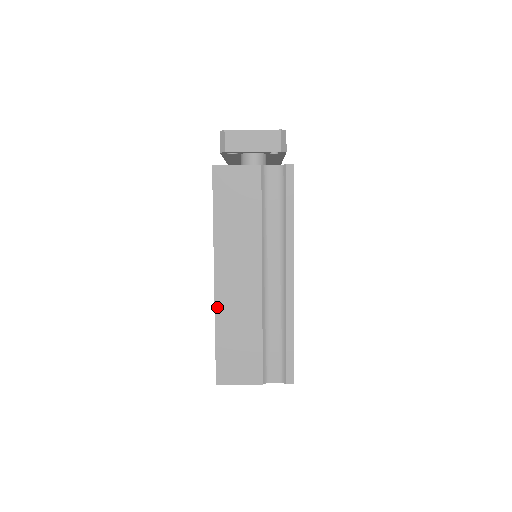
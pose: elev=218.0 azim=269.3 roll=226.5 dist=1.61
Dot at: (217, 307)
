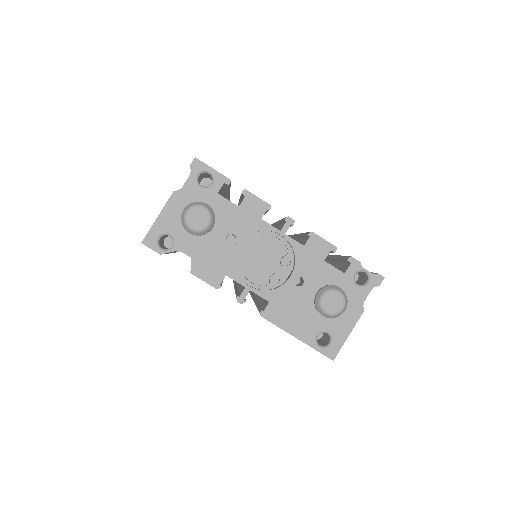
Dot at: occluded
